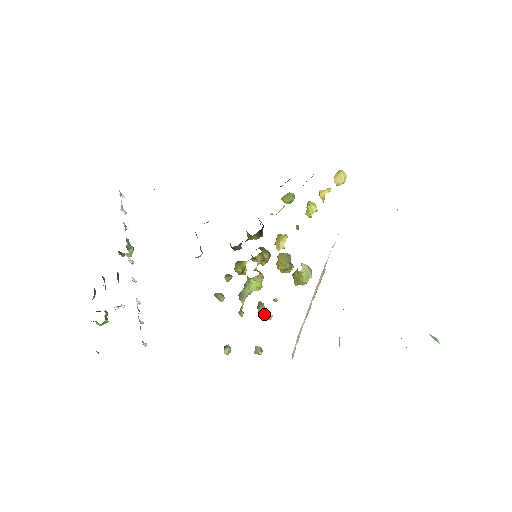
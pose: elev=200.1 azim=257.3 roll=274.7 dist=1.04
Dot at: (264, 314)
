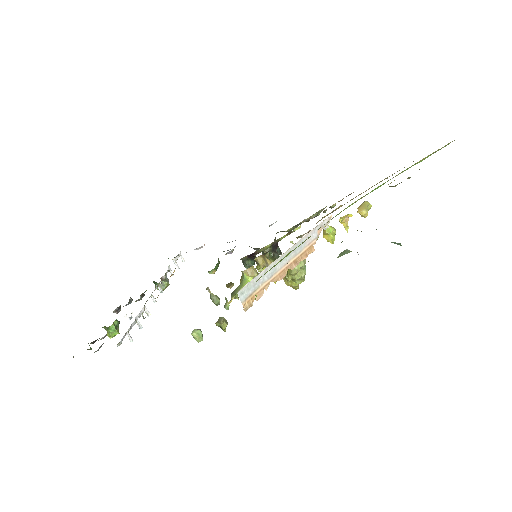
Dot at: occluded
